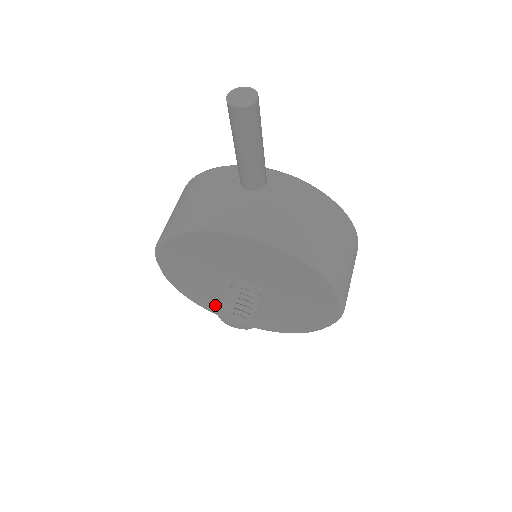
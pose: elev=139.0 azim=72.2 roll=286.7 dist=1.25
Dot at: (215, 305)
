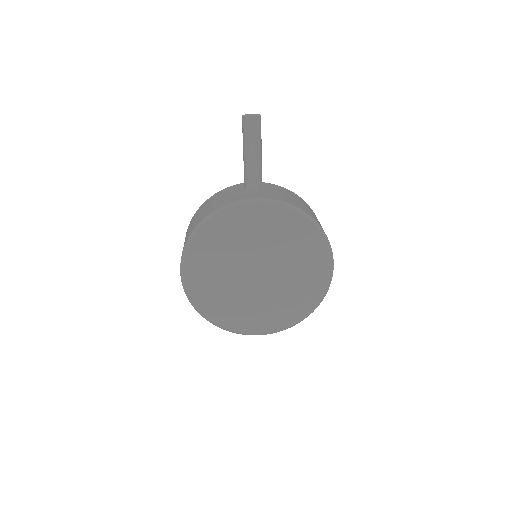
Dot at: (226, 313)
